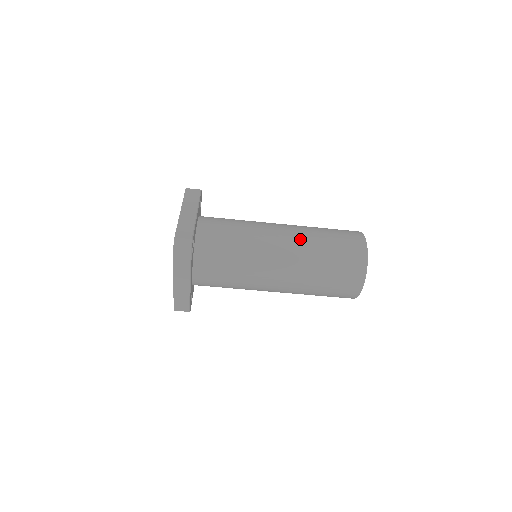
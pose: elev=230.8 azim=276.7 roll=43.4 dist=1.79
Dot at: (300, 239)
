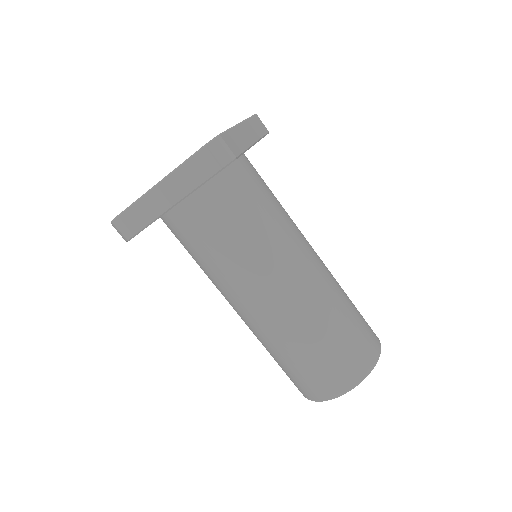
Dot at: (327, 283)
